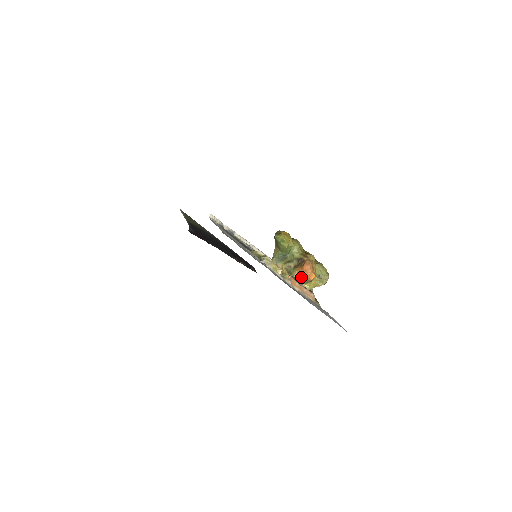
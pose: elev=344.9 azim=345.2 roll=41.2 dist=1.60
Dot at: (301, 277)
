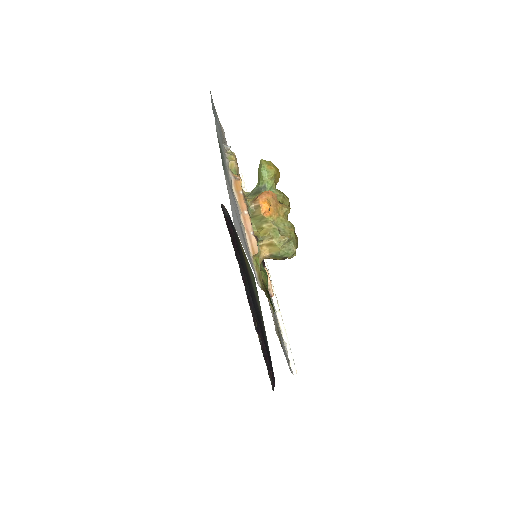
Dot at: (253, 199)
